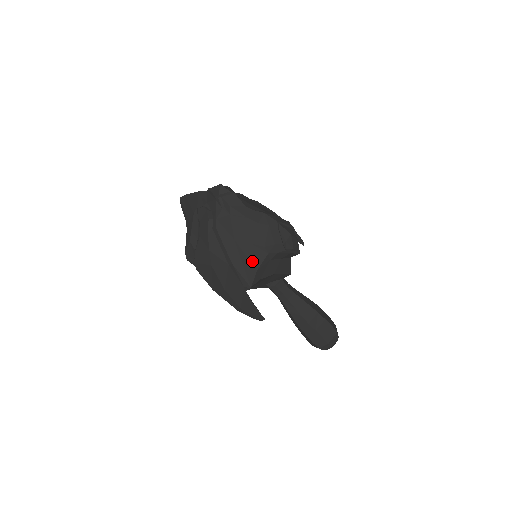
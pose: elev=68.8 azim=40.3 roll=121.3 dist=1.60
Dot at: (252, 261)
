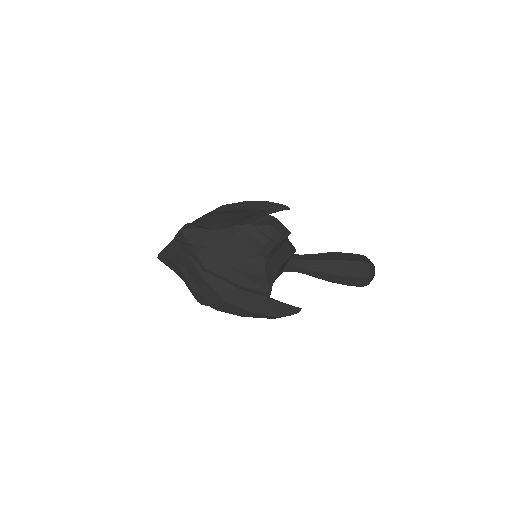
Dot at: (256, 273)
